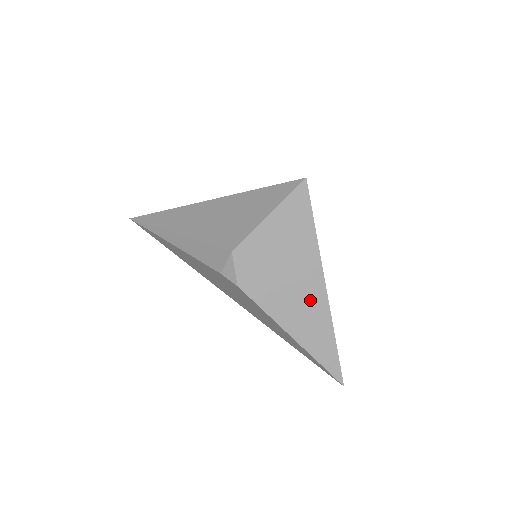
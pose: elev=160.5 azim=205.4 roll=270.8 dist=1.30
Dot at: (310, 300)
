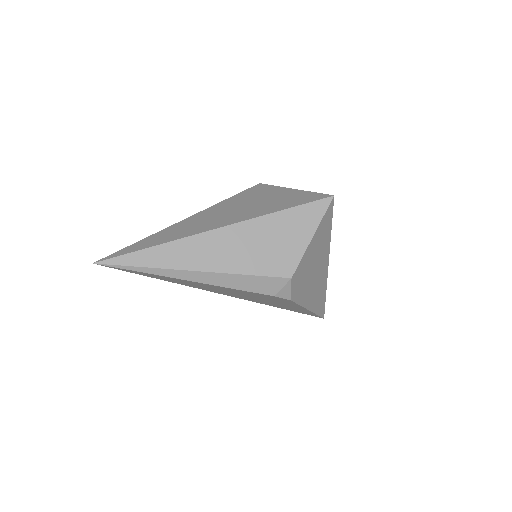
Dot at: (321, 279)
